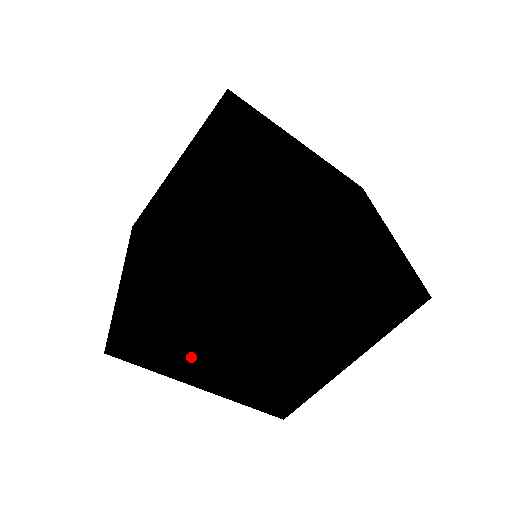
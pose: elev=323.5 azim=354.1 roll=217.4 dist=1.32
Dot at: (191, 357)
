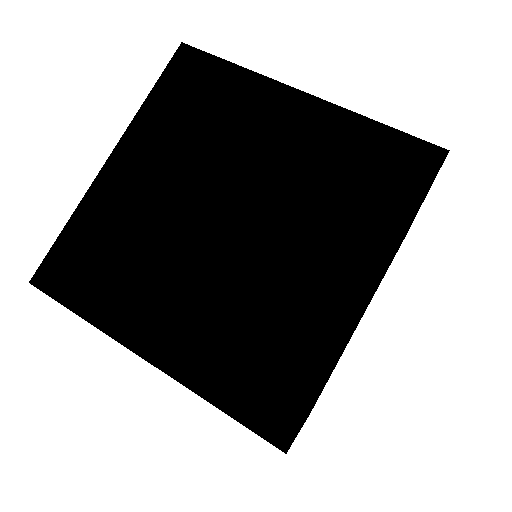
Dot at: occluded
